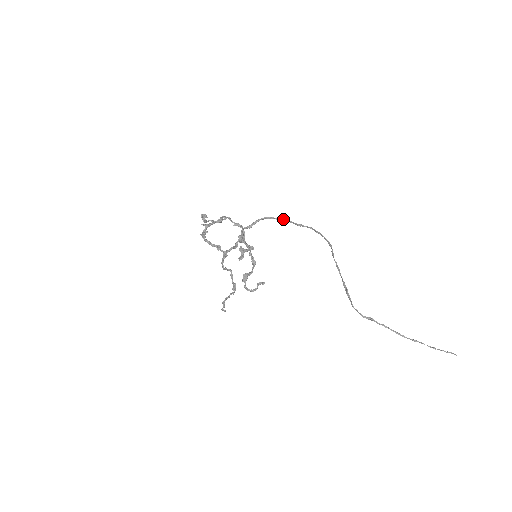
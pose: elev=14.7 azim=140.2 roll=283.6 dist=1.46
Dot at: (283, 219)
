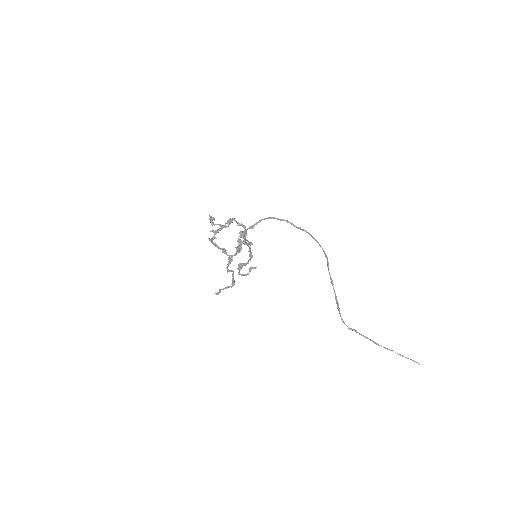
Dot at: (283, 219)
